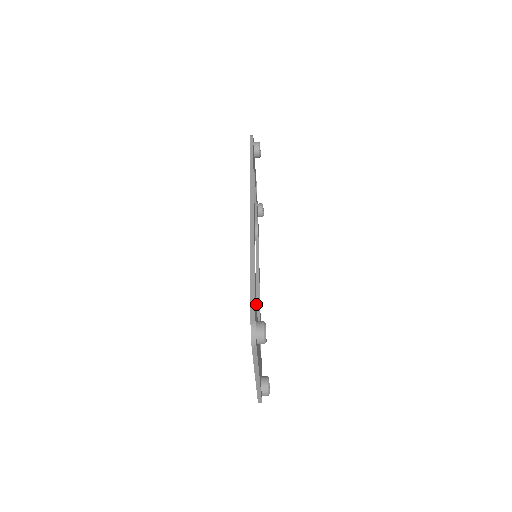
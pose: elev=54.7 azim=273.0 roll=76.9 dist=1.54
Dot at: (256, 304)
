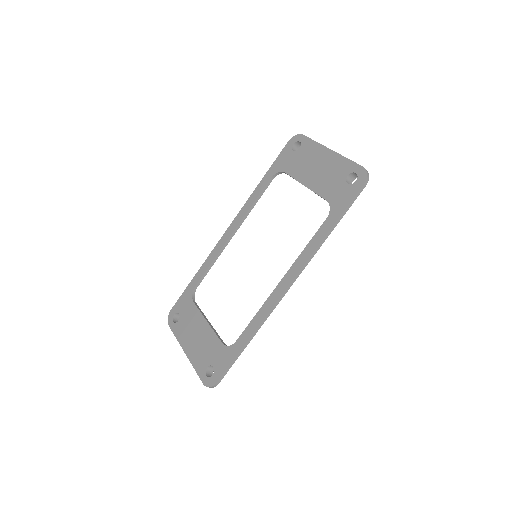
Dot at: (220, 250)
